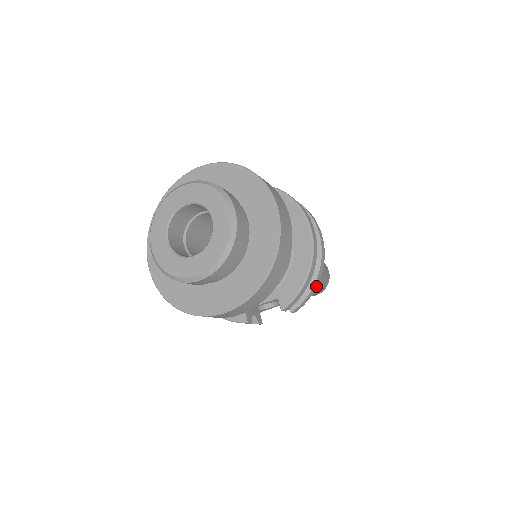
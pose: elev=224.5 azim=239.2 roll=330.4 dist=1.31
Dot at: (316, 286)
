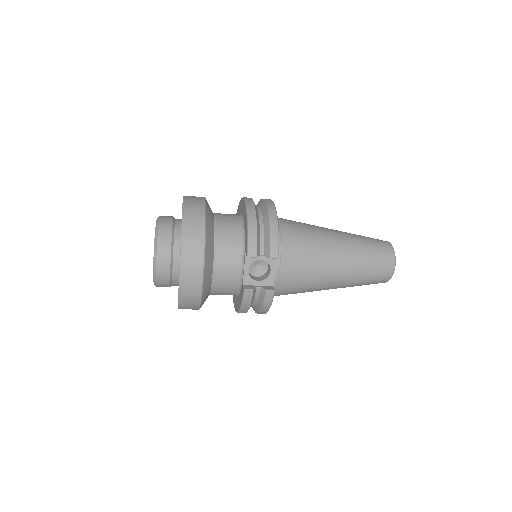
Dot at: (276, 227)
